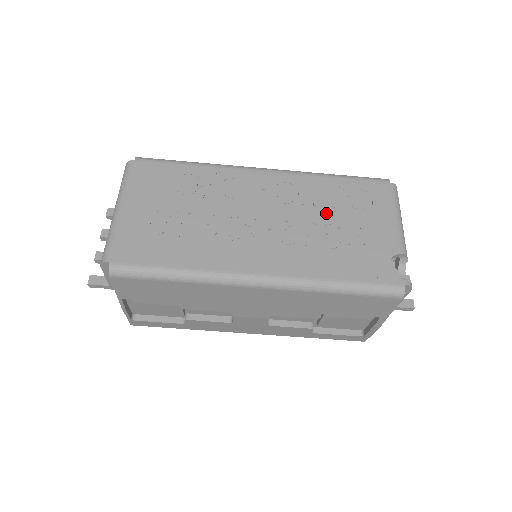
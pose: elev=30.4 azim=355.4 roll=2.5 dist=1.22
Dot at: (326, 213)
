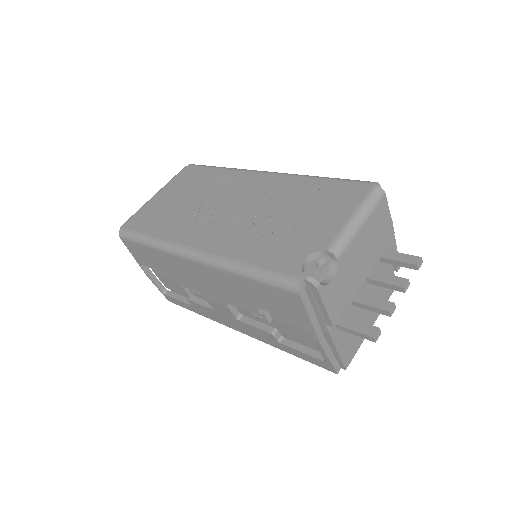
Dot at: (285, 208)
